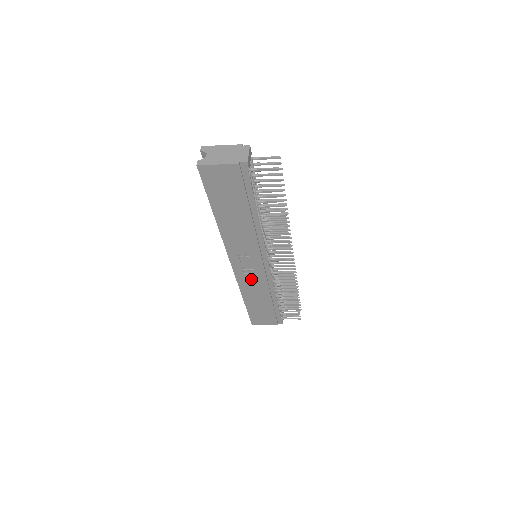
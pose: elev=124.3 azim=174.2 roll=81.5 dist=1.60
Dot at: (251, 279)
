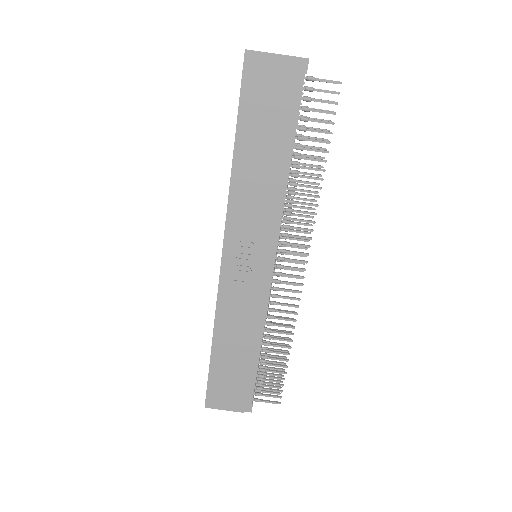
Dot at: (239, 294)
